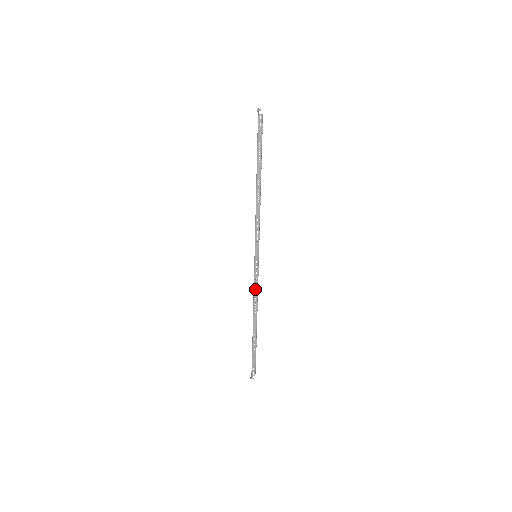
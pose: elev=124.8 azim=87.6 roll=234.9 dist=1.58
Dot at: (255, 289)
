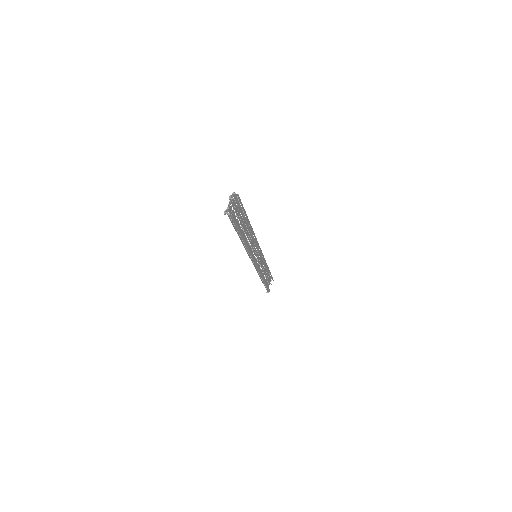
Dot at: (263, 259)
